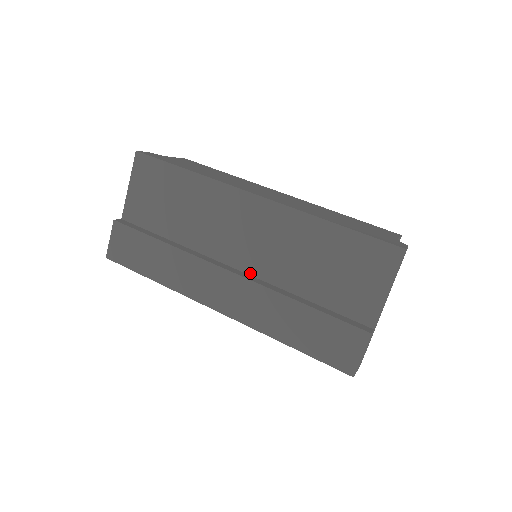
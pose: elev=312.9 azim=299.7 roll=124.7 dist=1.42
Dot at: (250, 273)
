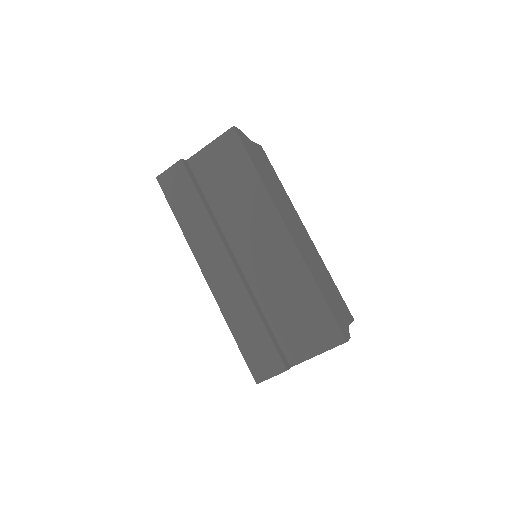
Dot at: (245, 272)
